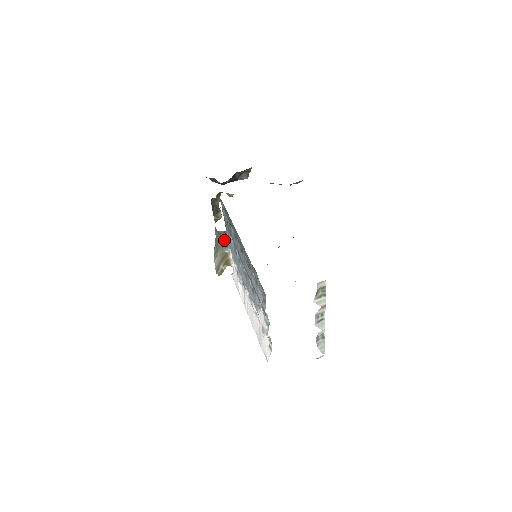
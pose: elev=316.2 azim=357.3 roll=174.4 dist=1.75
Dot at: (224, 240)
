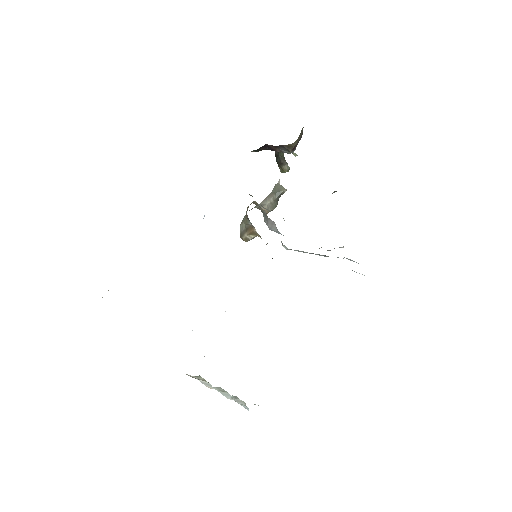
Dot at: occluded
